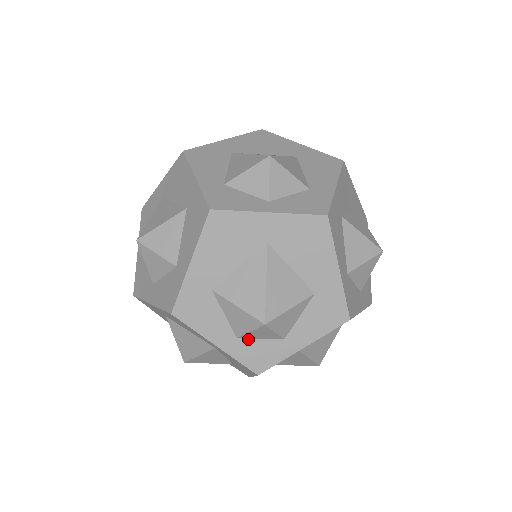
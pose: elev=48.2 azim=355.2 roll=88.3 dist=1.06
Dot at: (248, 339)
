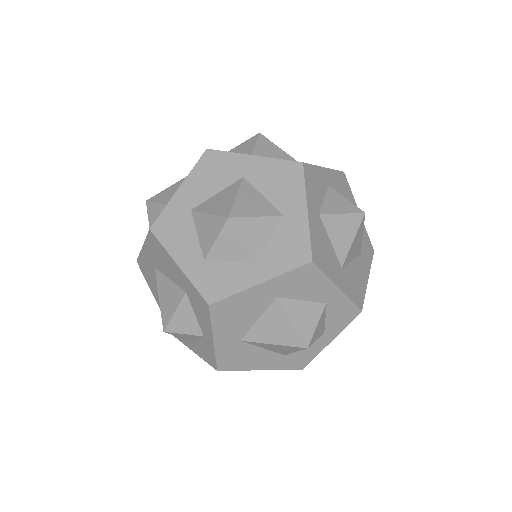
Dot at: (196, 342)
